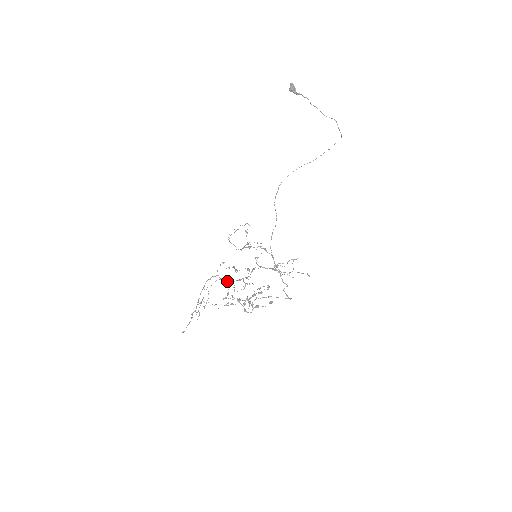
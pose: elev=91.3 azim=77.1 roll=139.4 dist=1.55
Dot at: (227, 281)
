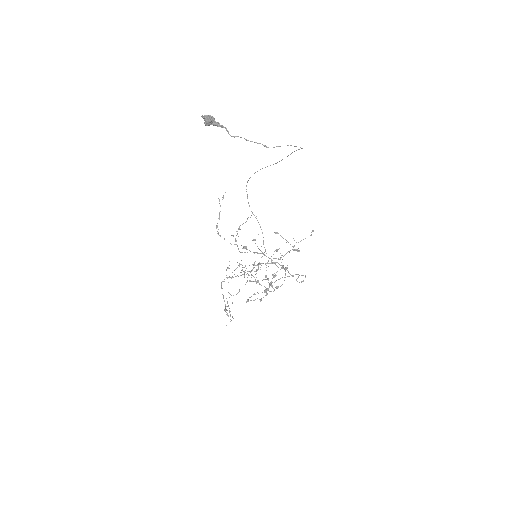
Dot at: occluded
